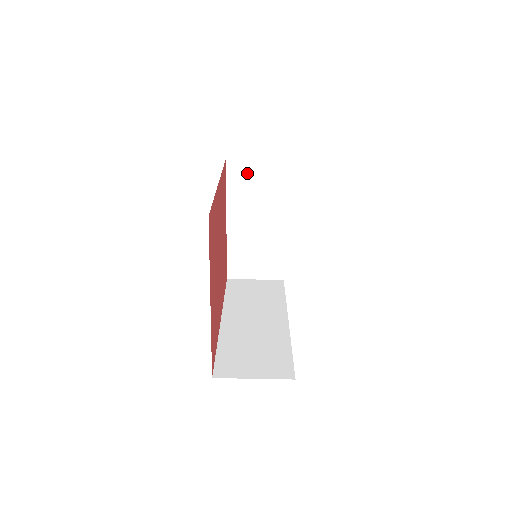
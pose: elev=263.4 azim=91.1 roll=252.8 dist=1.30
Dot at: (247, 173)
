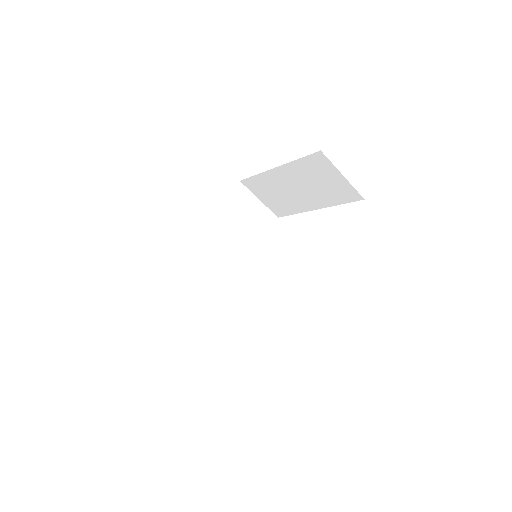
Dot at: (326, 171)
